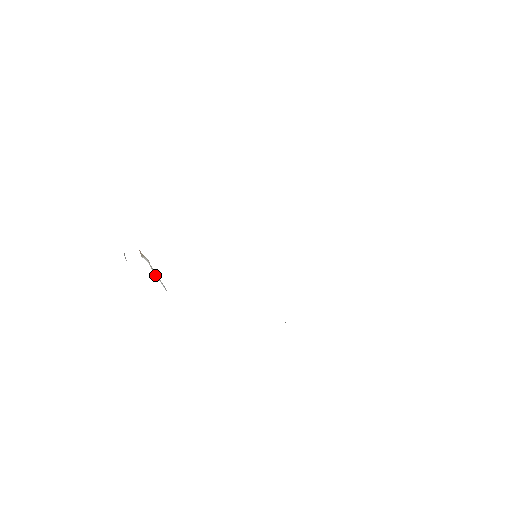
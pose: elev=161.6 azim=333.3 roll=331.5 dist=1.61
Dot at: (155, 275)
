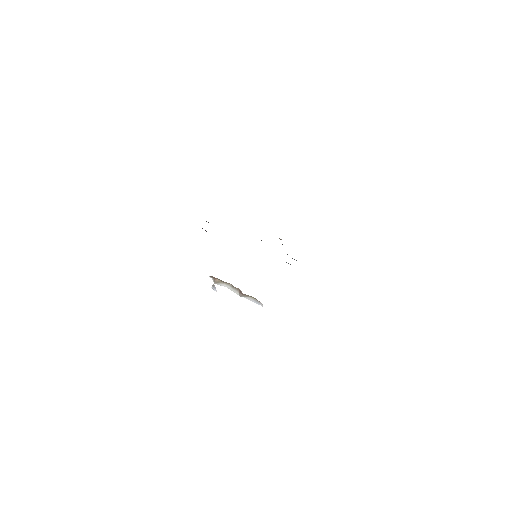
Dot at: (245, 295)
